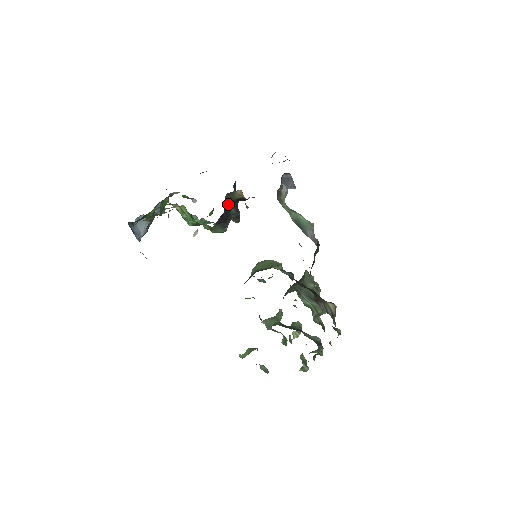
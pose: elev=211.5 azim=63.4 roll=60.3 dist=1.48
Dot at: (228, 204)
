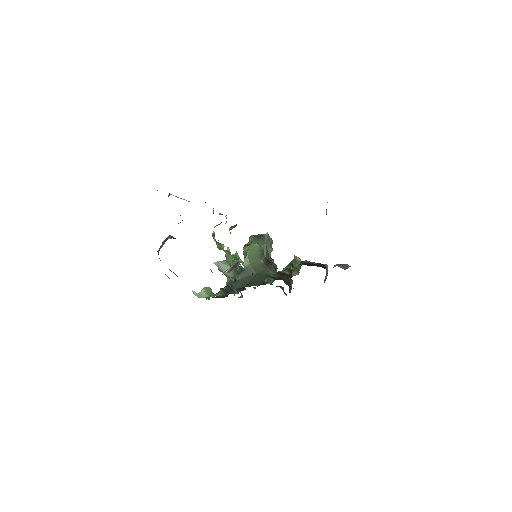
Dot at: occluded
